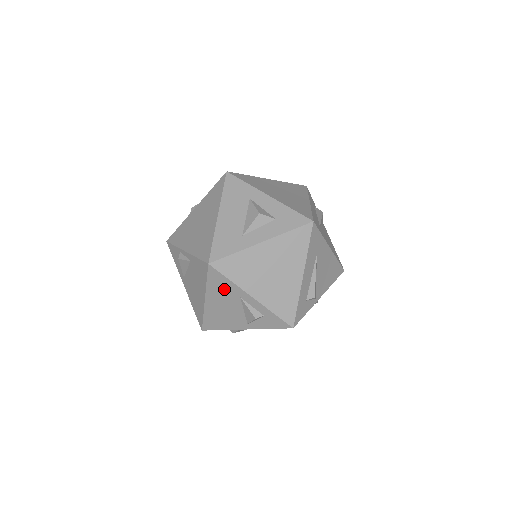
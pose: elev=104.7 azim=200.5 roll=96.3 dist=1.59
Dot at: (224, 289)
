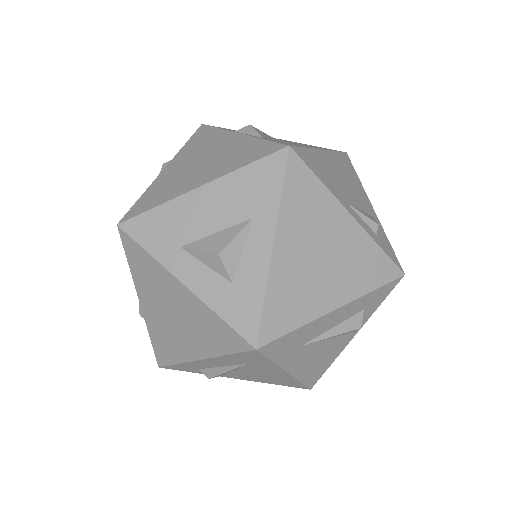
Dot at: occluded
